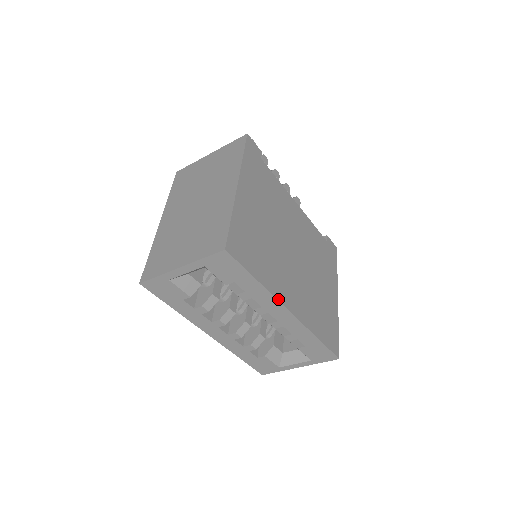
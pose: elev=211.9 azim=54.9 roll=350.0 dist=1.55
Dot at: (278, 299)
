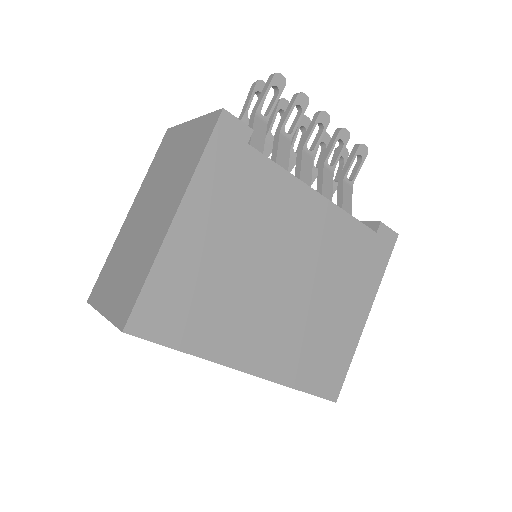
Dot at: (224, 364)
